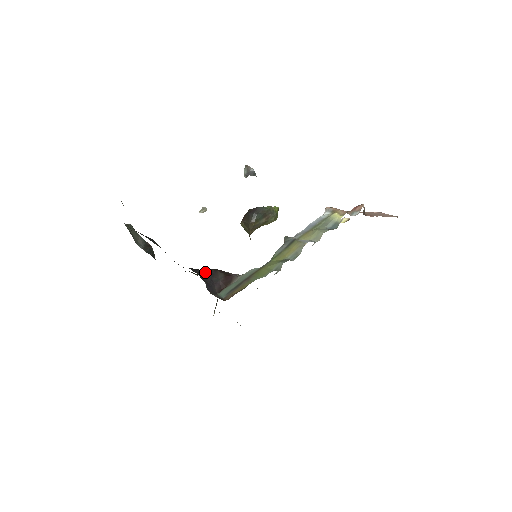
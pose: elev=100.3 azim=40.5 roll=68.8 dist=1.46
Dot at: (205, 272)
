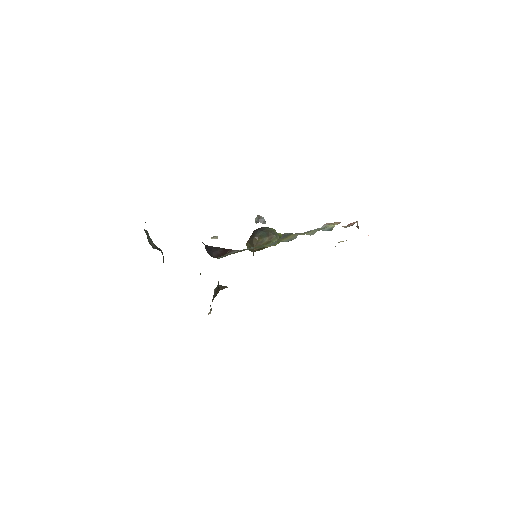
Dot at: occluded
